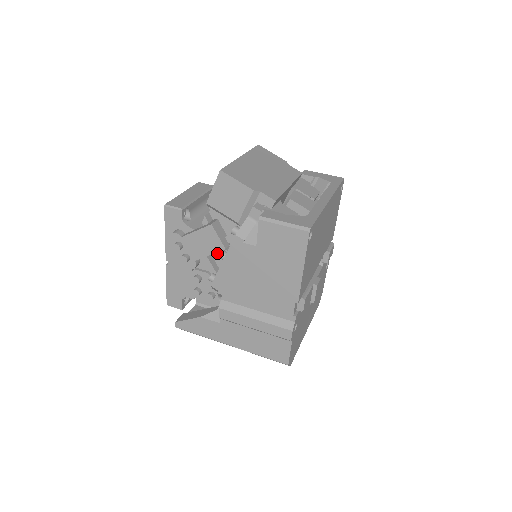
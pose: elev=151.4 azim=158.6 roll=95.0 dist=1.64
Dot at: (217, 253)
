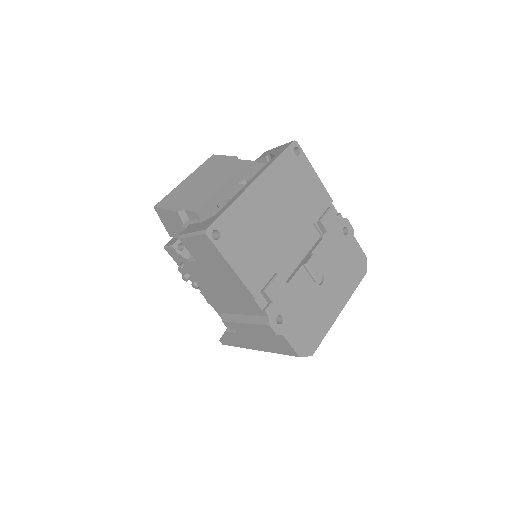
Dot at: occluded
